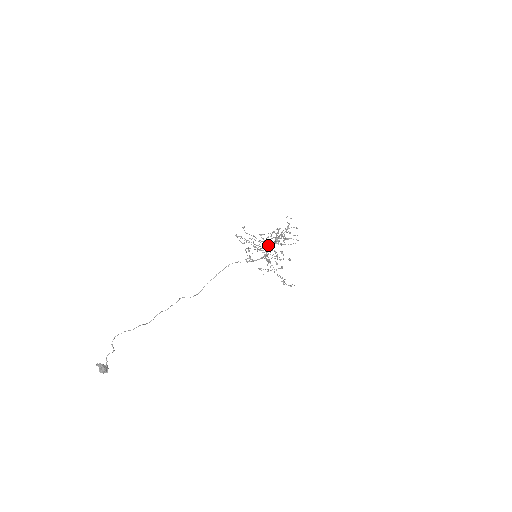
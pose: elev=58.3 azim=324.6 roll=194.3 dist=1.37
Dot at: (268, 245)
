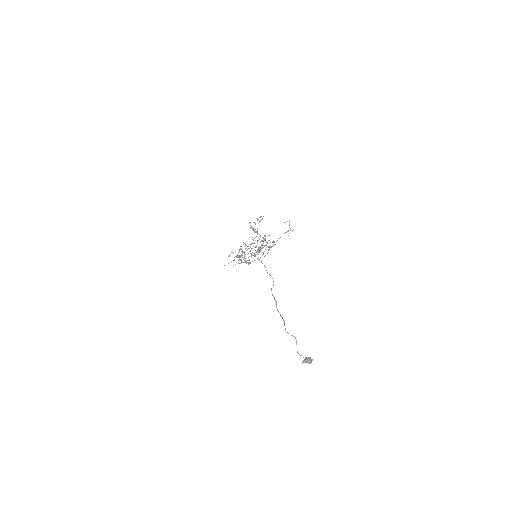
Dot at: occluded
